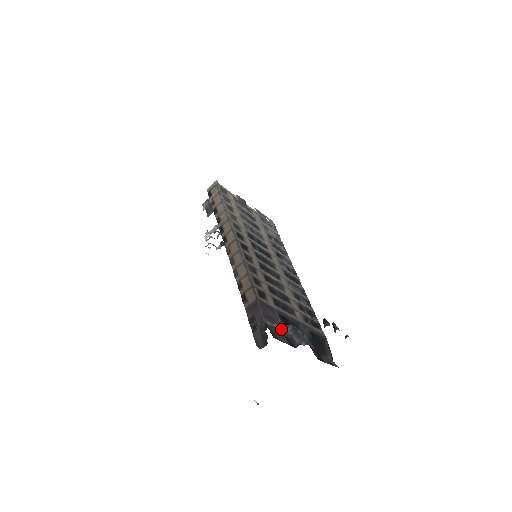
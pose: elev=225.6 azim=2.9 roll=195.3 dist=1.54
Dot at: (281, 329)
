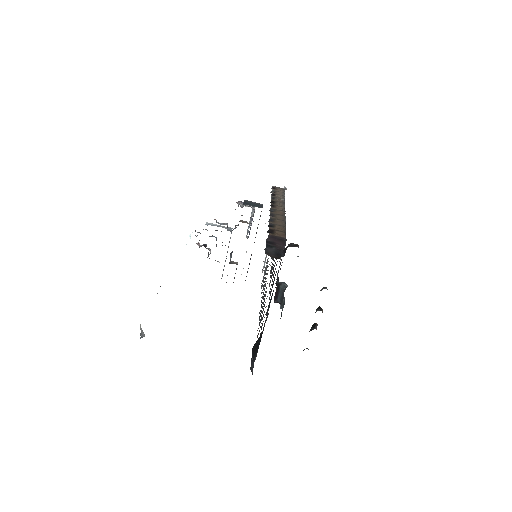
Dot at: occluded
